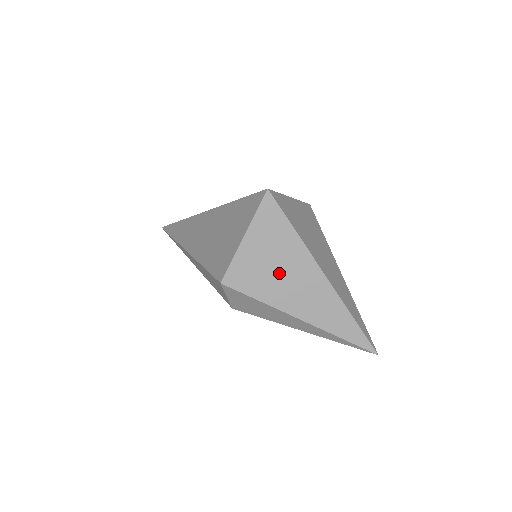
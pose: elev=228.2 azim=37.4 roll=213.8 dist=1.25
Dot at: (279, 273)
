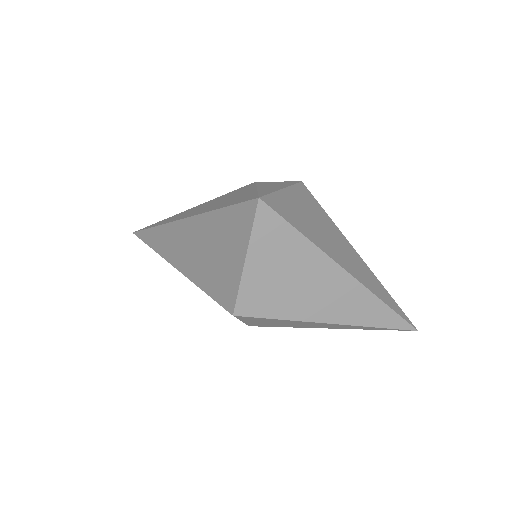
Dot at: (295, 285)
